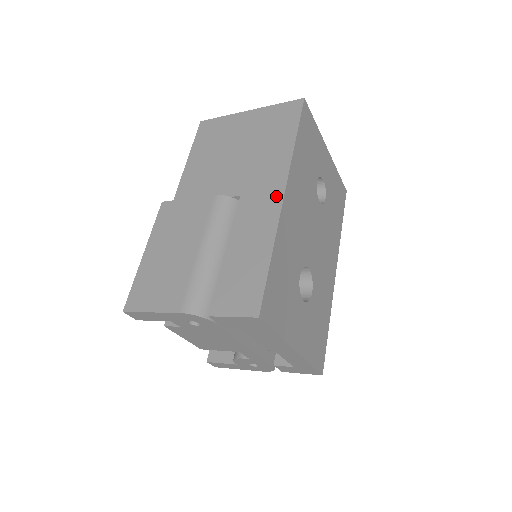
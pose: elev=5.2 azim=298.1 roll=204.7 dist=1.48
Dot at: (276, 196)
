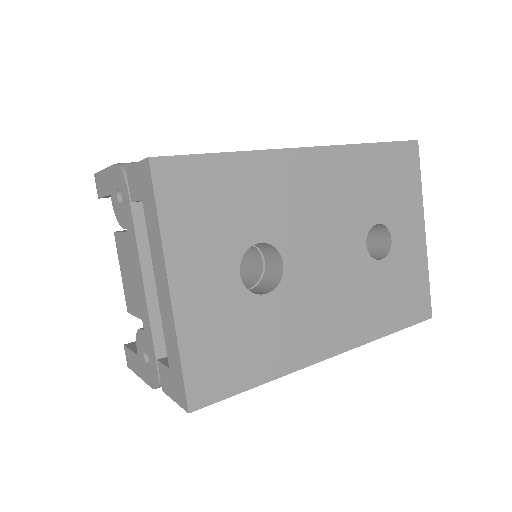
Dot at: occluded
